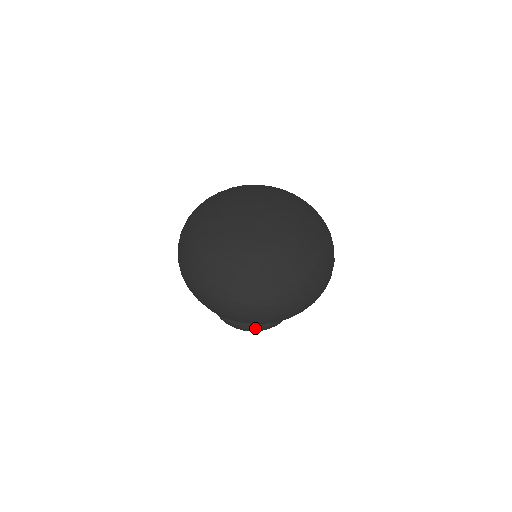
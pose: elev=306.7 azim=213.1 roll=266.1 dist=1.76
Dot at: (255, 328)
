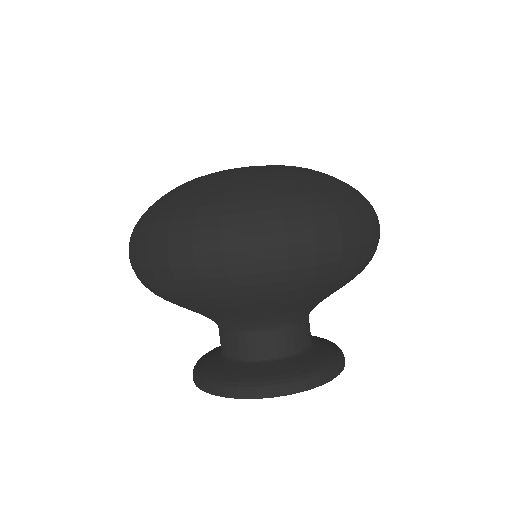
Dot at: (242, 388)
